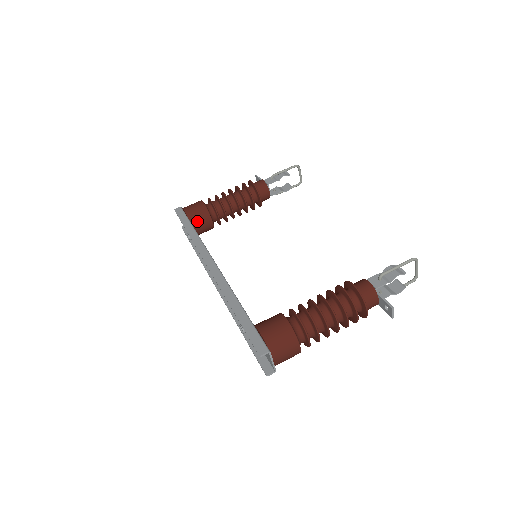
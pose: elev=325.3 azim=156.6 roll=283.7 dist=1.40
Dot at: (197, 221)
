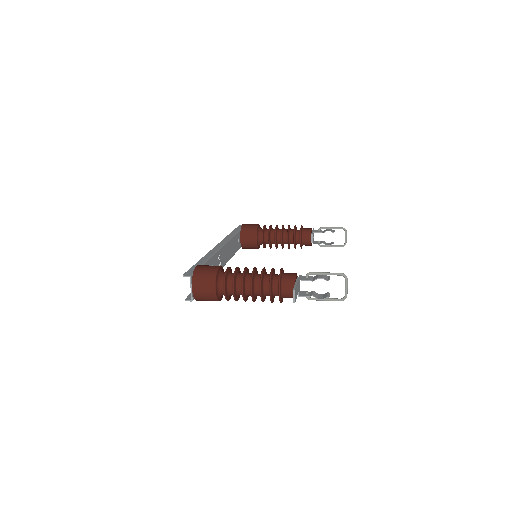
Dot at: (245, 234)
